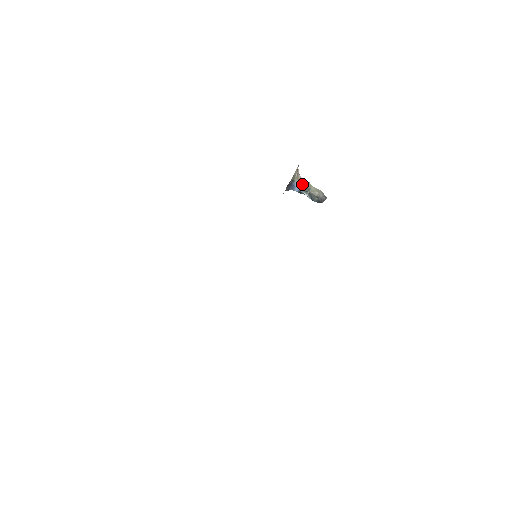
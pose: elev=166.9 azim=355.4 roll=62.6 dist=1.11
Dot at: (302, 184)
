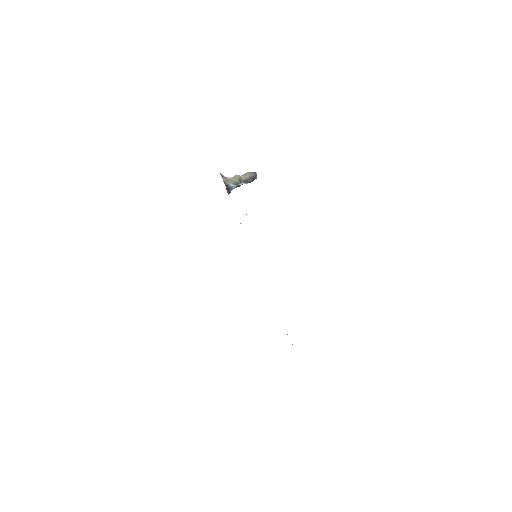
Dot at: (234, 181)
